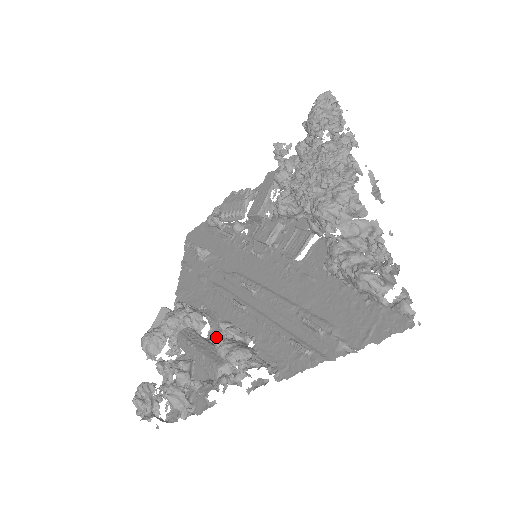
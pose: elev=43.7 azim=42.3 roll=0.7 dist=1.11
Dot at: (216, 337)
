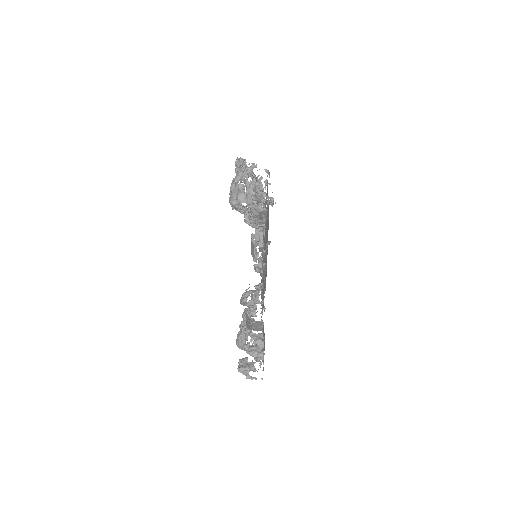
Dot at: occluded
